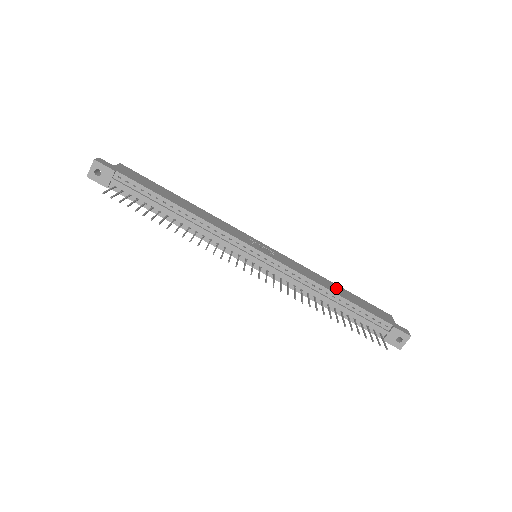
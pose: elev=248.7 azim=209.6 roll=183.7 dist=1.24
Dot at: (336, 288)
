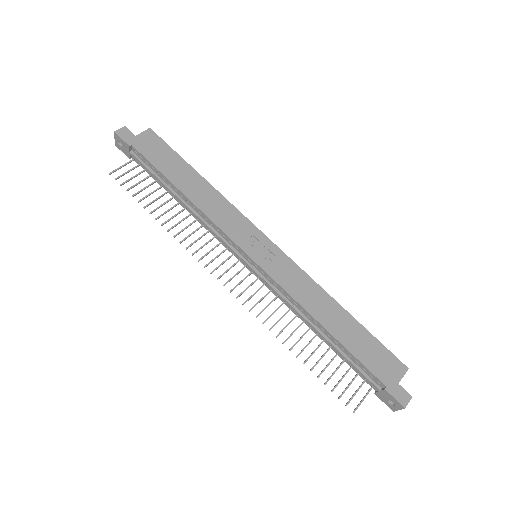
Dot at: (337, 317)
